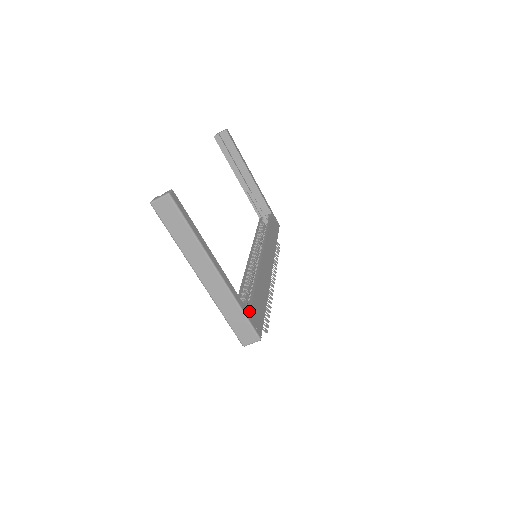
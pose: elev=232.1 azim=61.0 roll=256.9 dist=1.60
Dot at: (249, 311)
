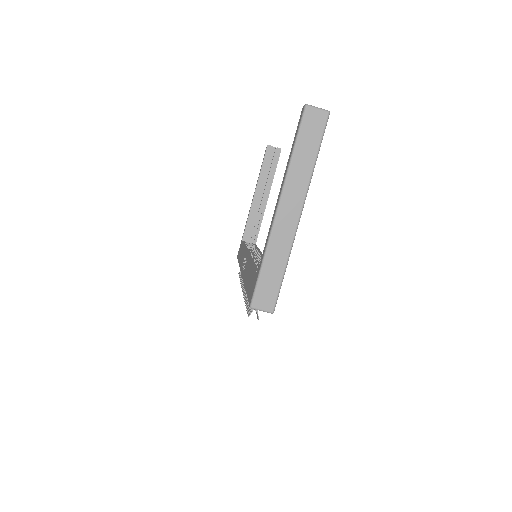
Dot at: occluded
